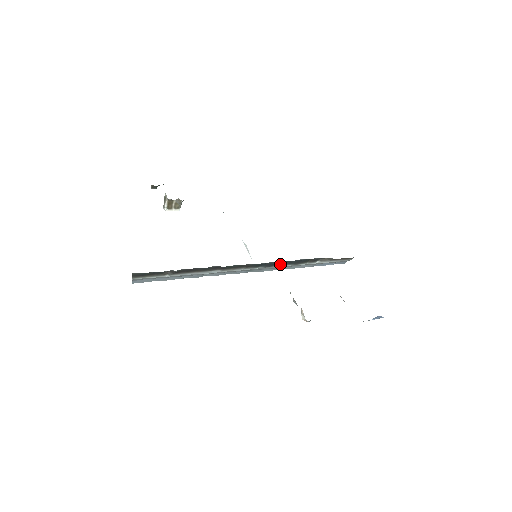
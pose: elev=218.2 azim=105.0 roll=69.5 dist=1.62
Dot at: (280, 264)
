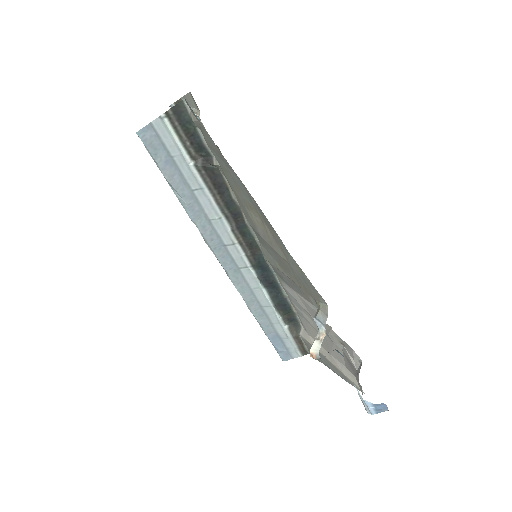
Dot at: (268, 289)
